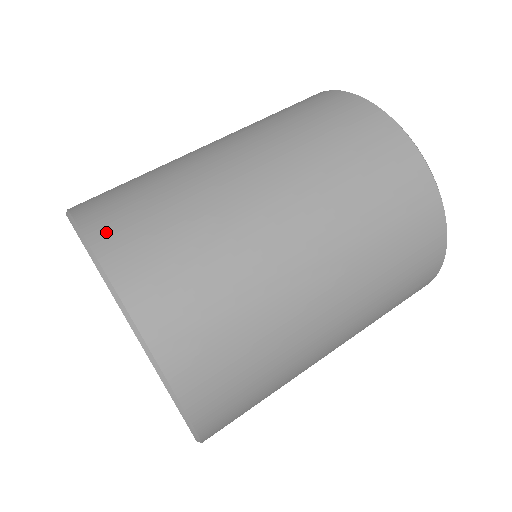
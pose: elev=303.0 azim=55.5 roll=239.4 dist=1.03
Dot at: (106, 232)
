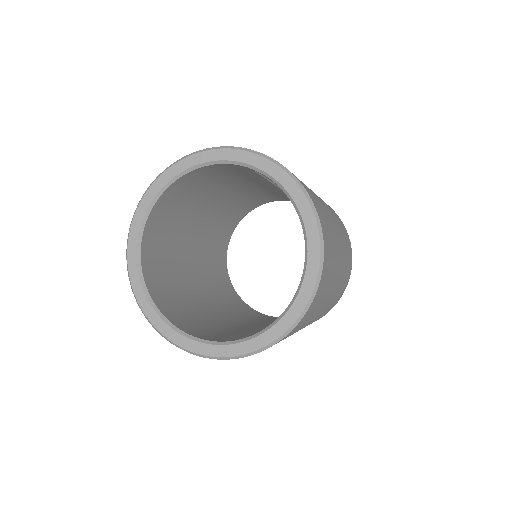
Dot at: occluded
